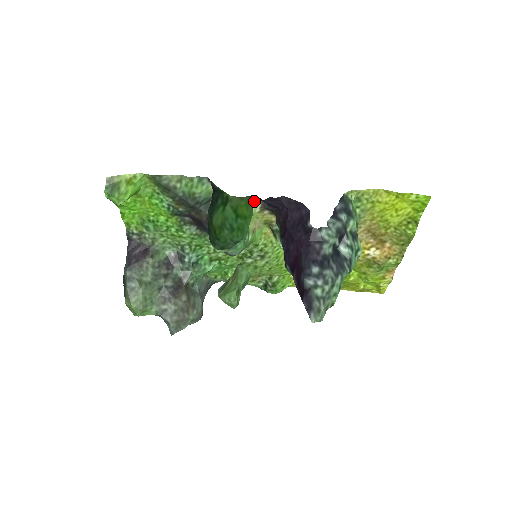
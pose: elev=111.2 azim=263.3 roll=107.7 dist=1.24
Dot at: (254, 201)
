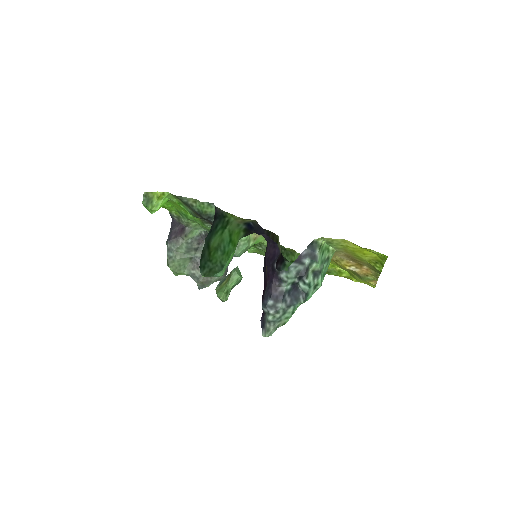
Dot at: (244, 231)
